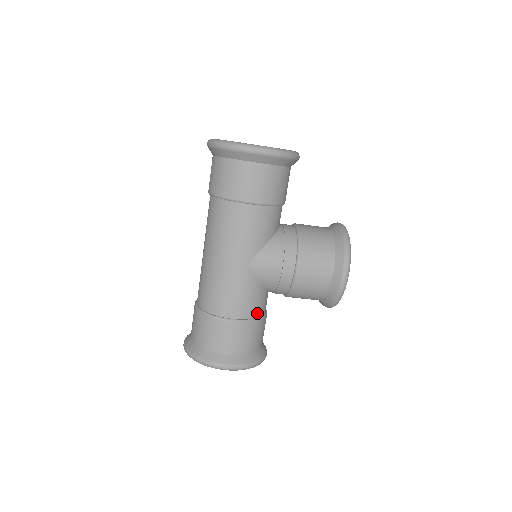
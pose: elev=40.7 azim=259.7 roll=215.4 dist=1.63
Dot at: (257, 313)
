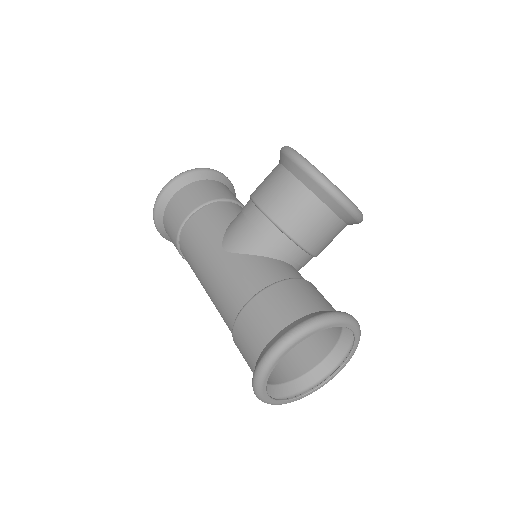
Dot at: (274, 279)
